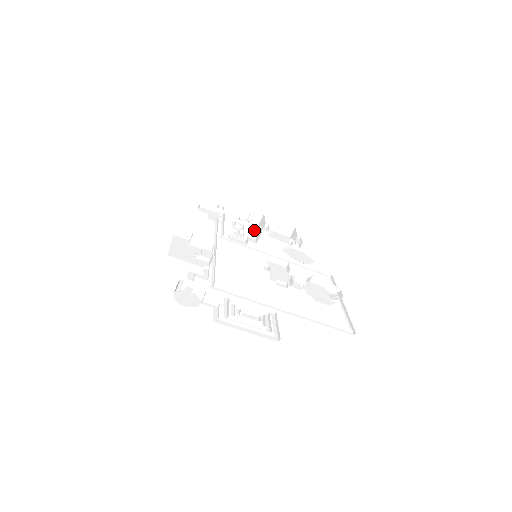
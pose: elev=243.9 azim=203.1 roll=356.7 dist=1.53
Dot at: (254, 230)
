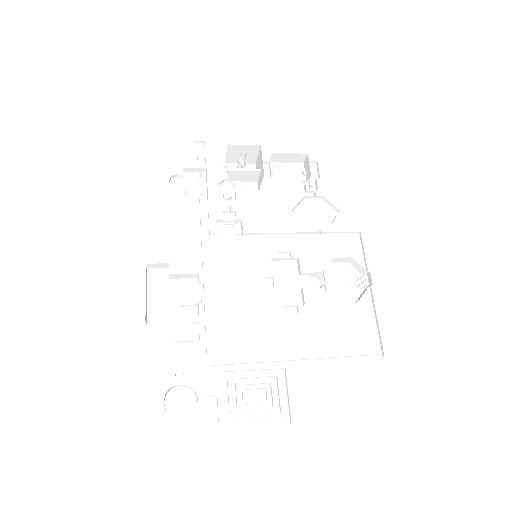
Dot at: (252, 175)
